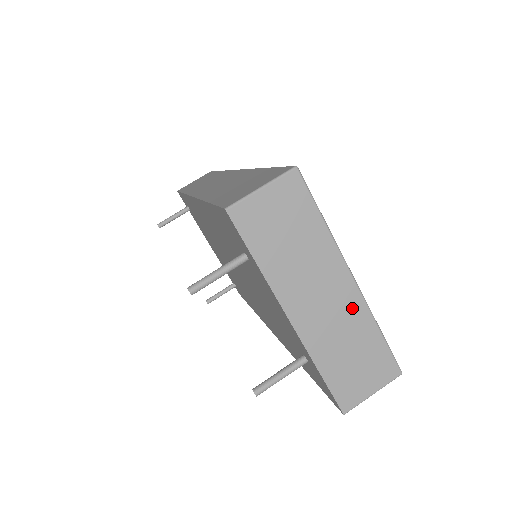
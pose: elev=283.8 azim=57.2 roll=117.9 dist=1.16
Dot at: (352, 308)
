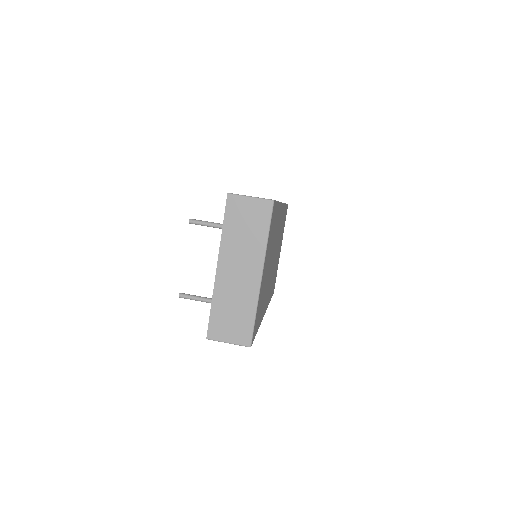
Dot at: (250, 289)
